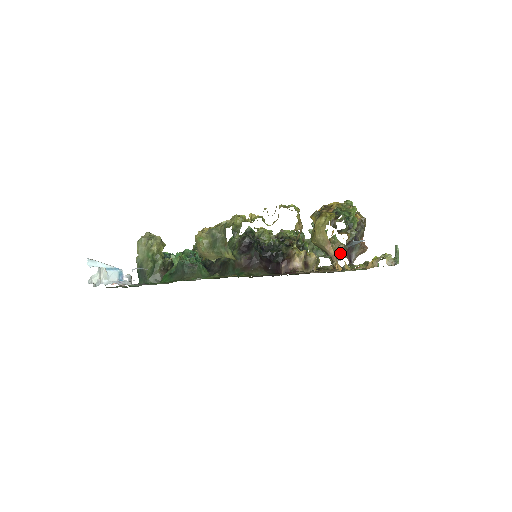
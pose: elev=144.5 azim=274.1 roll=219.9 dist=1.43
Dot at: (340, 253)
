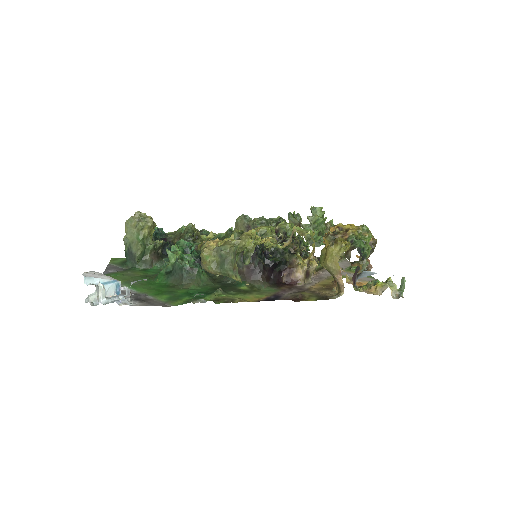
Dot at: occluded
